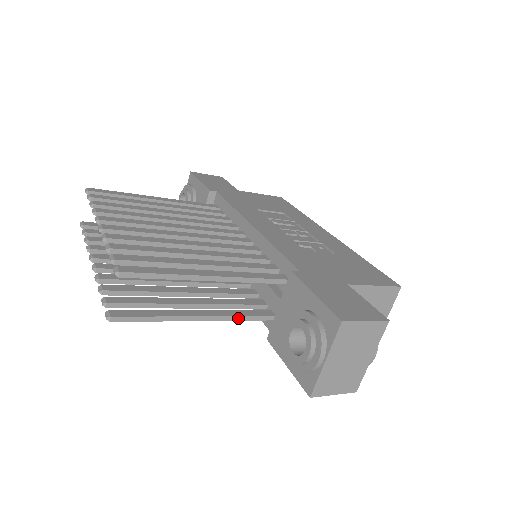
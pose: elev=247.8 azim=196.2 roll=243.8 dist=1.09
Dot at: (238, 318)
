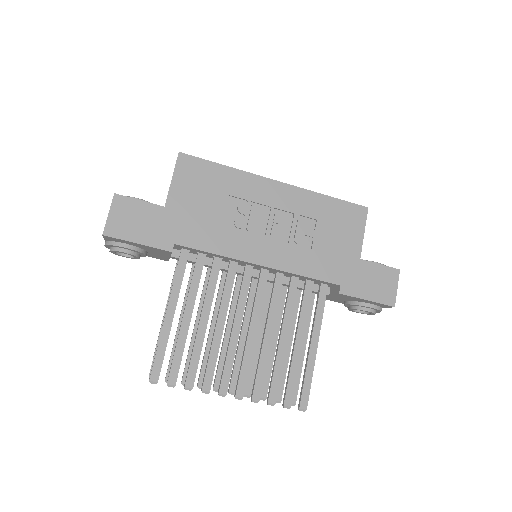
Dot at: (310, 317)
